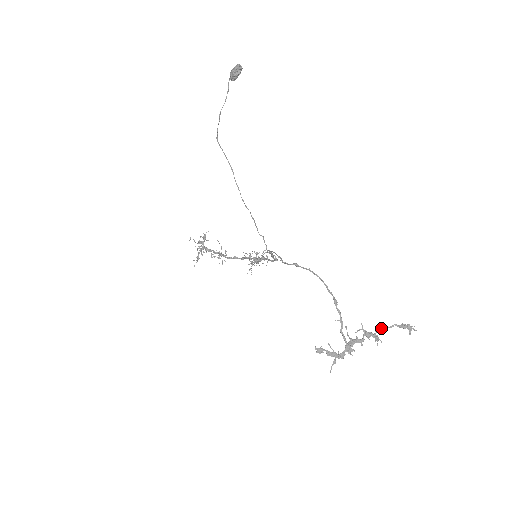
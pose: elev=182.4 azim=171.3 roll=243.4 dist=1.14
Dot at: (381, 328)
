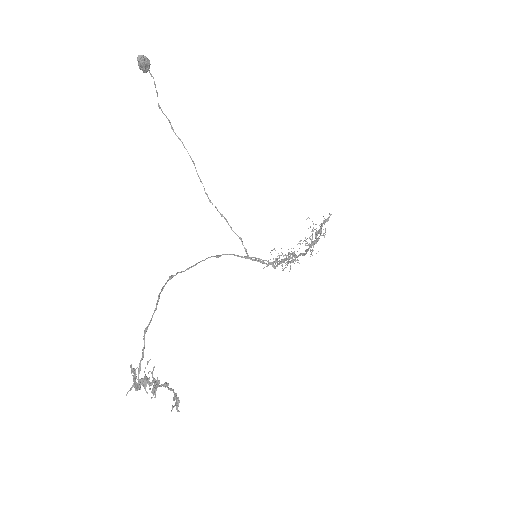
Dot at: (166, 384)
